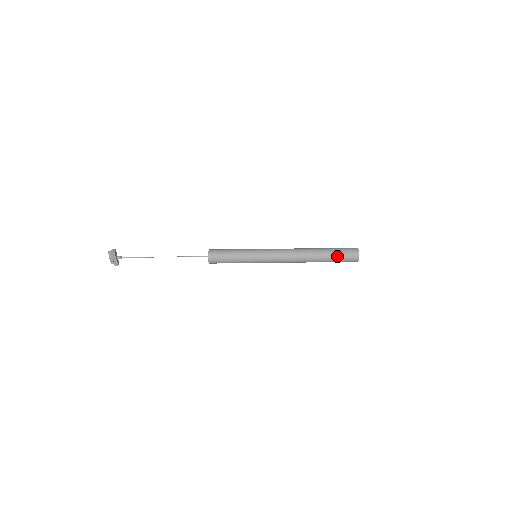
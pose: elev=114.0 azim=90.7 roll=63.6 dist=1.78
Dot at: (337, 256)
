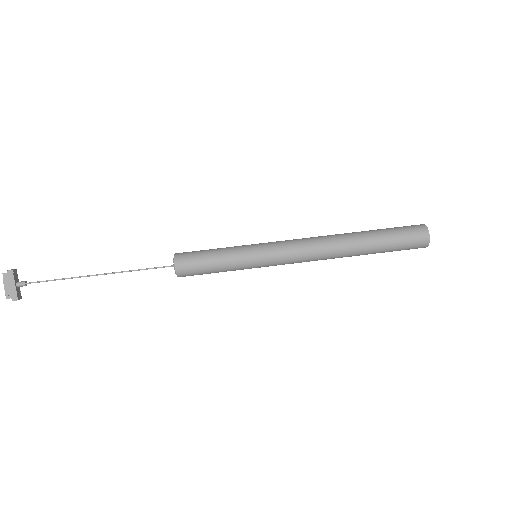
Dot at: (392, 235)
